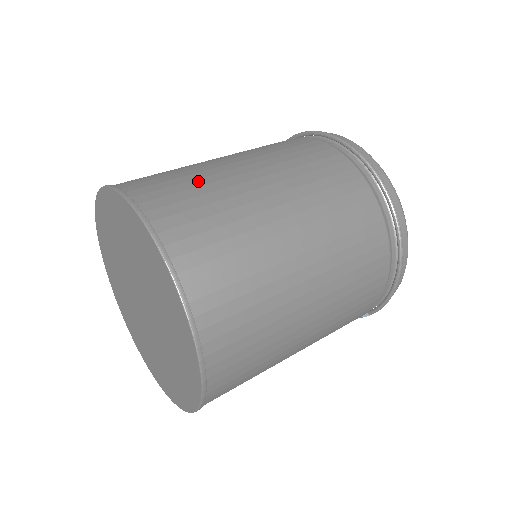
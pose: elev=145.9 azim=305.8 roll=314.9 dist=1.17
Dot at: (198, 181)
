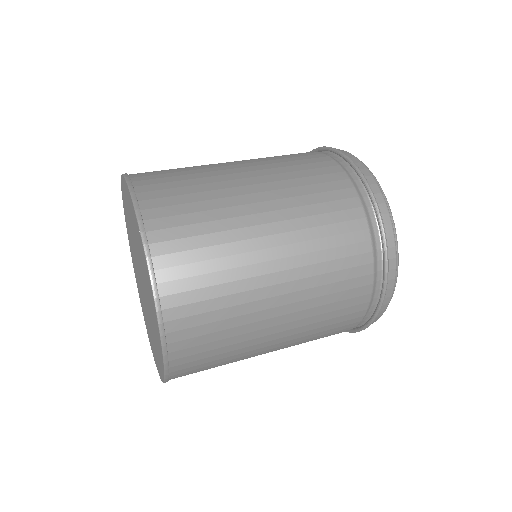
Dot at: (222, 262)
